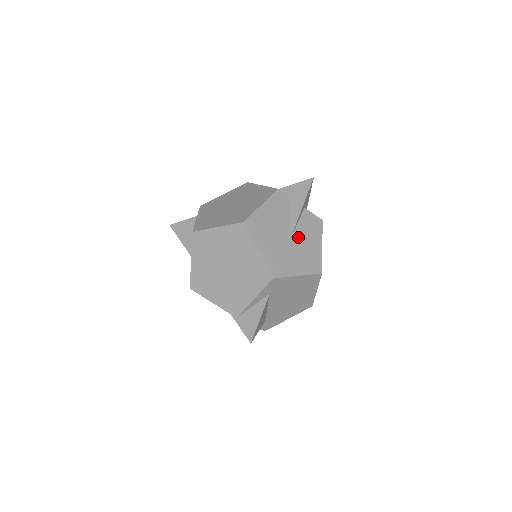
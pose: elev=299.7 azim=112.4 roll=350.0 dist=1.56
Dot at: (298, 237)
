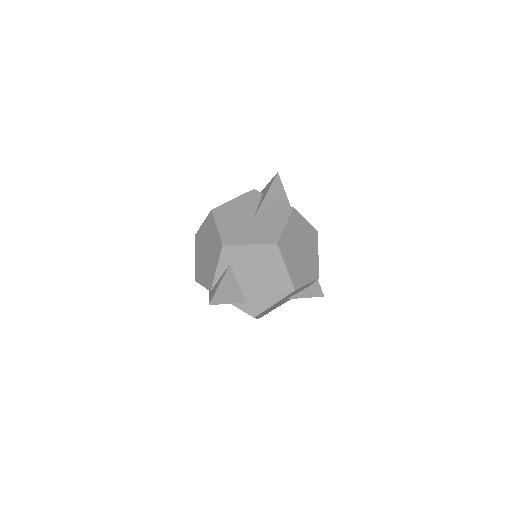
Dot at: (261, 219)
